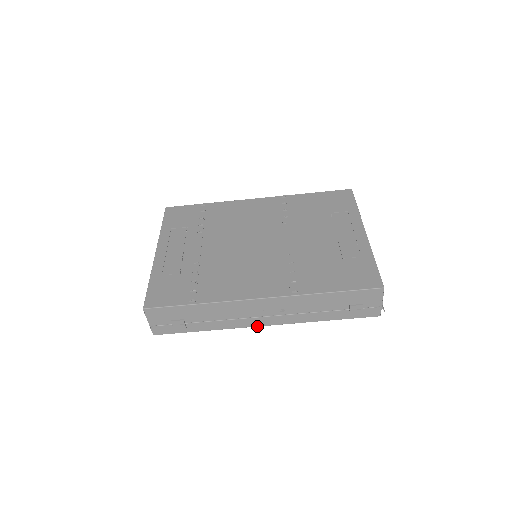
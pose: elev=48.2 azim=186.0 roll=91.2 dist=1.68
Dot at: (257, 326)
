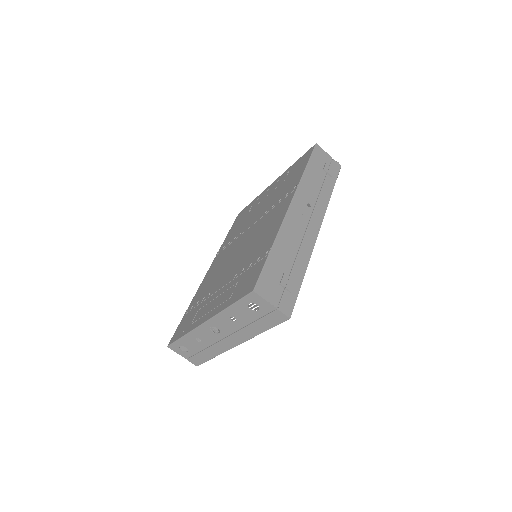
Dot at: occluded
